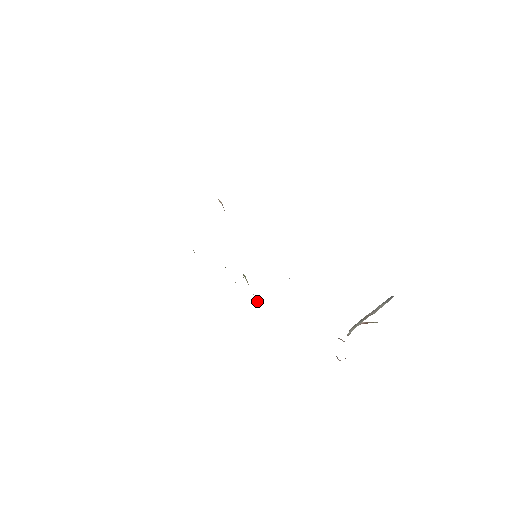
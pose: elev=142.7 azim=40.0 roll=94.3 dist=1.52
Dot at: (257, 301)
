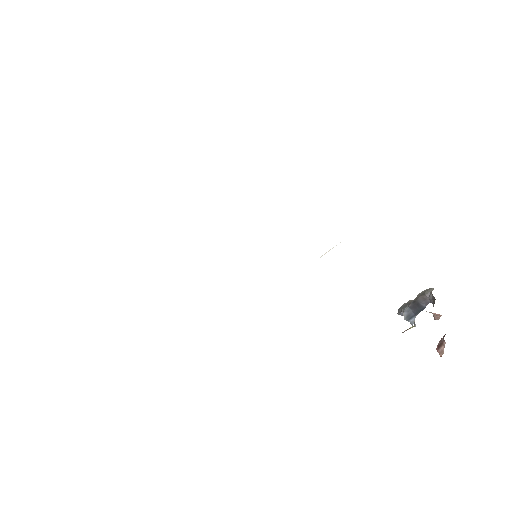
Dot at: occluded
